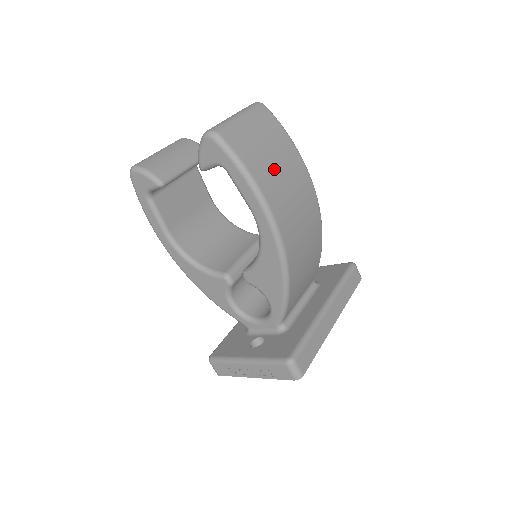
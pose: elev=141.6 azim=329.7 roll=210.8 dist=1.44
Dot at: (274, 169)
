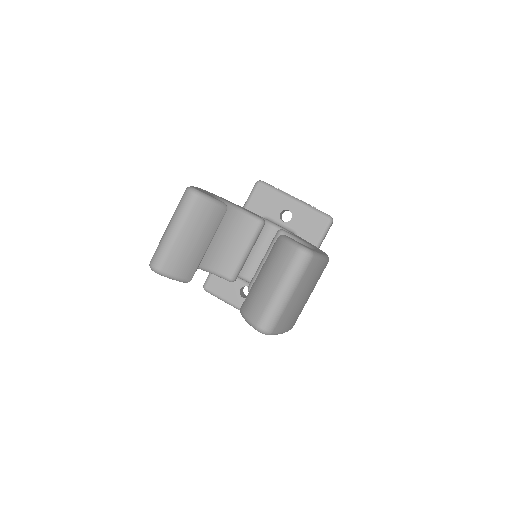
Dot at: occluded
